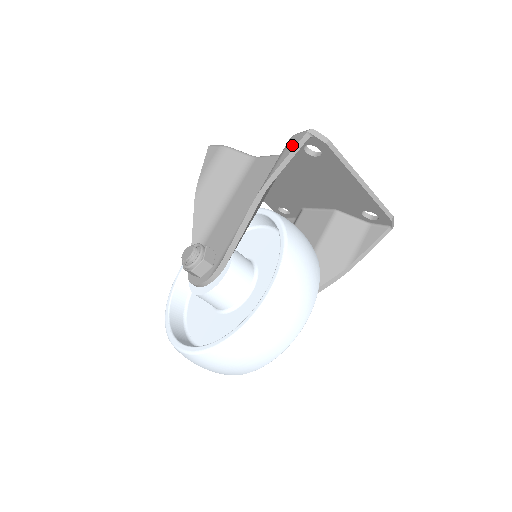
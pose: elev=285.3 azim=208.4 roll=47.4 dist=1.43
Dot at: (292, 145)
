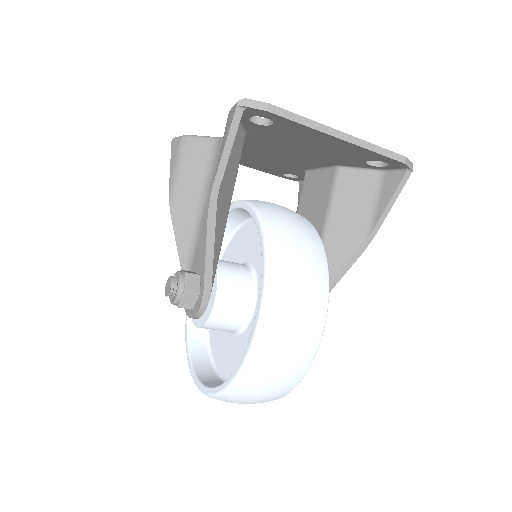
Dot at: (227, 128)
